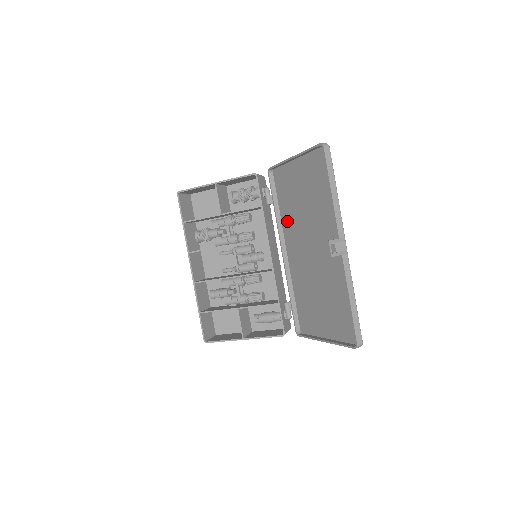
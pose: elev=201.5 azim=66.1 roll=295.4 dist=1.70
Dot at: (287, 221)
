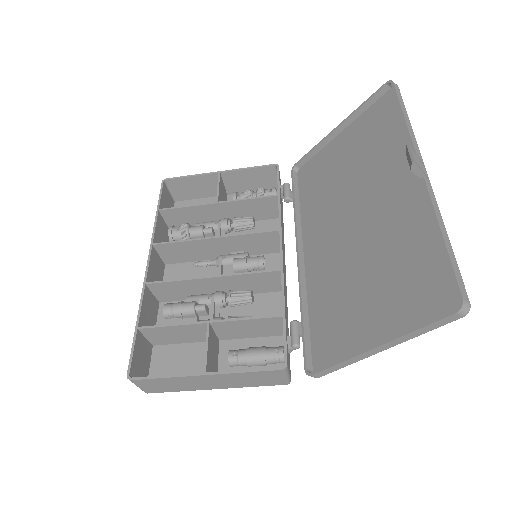
Dot at: (312, 213)
